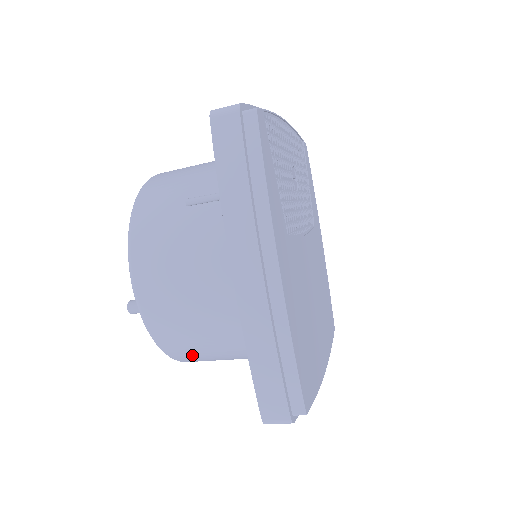
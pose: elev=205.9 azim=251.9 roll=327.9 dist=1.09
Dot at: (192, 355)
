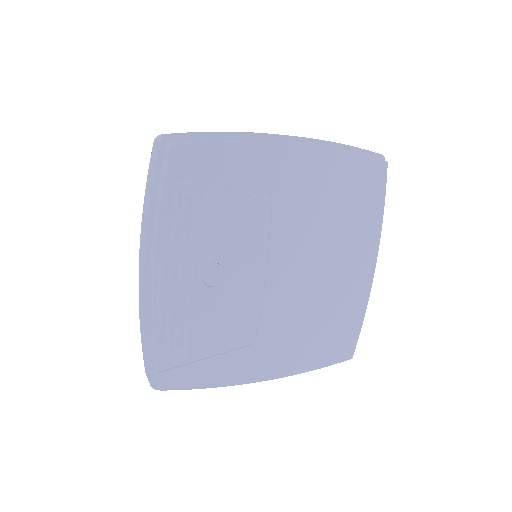
Dot at: occluded
